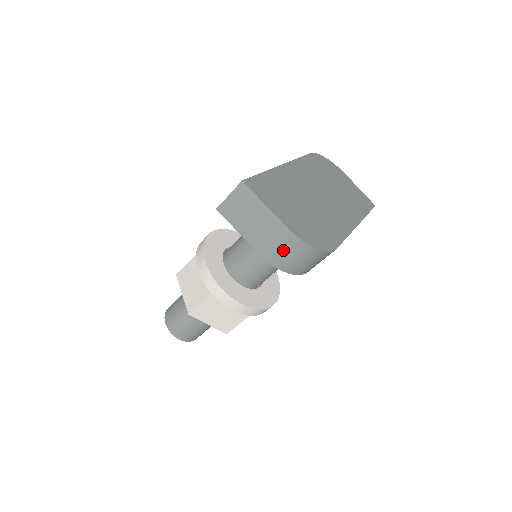
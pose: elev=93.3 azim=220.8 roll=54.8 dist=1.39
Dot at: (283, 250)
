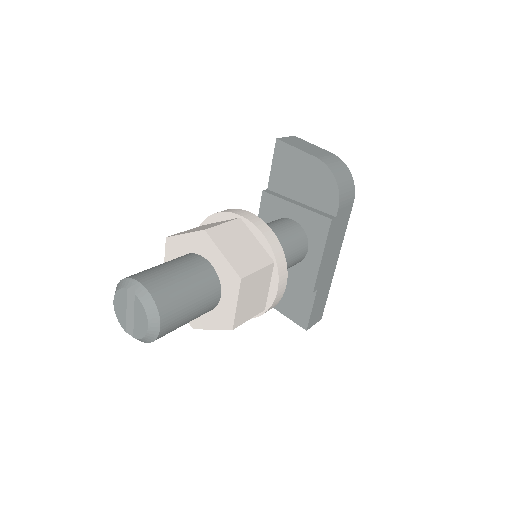
Dot at: (332, 160)
